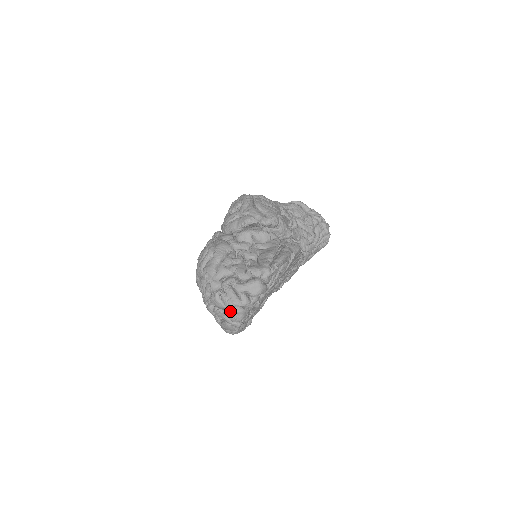
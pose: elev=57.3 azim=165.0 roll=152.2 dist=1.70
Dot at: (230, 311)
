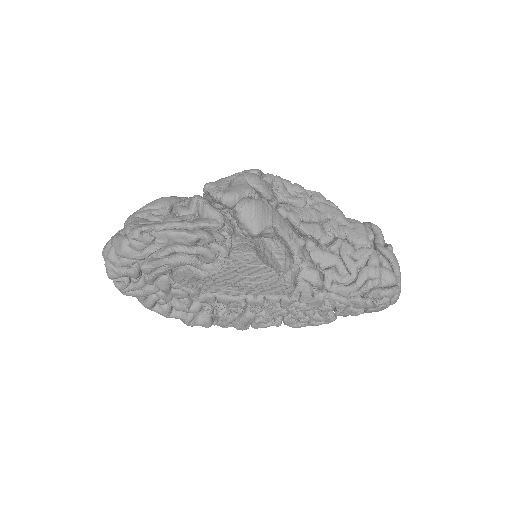
Dot at: occluded
